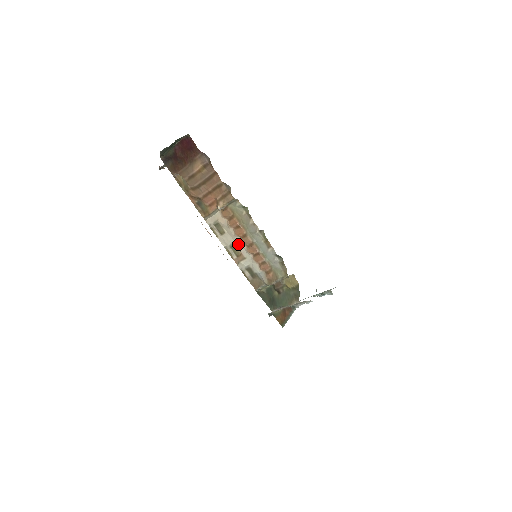
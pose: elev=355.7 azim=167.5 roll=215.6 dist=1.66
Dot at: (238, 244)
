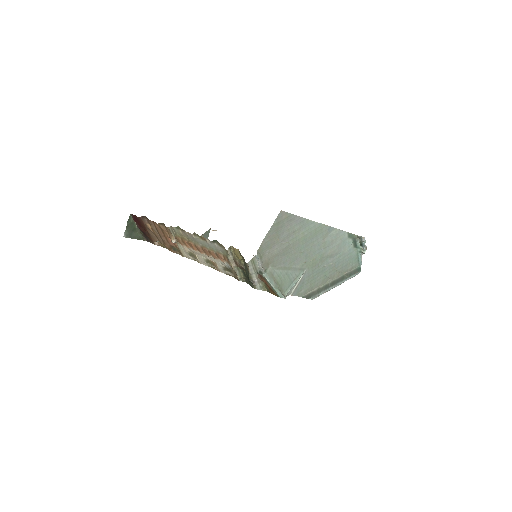
Dot at: (204, 256)
